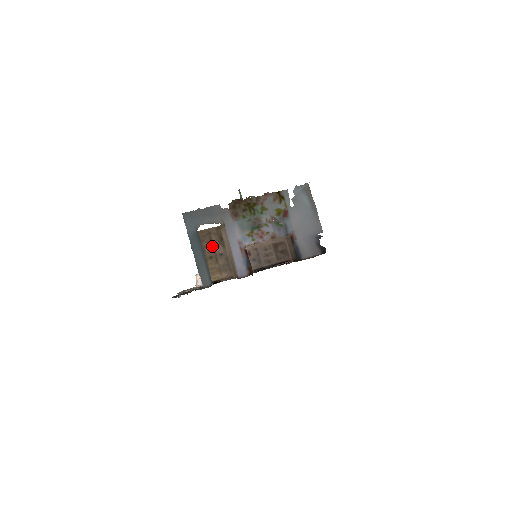
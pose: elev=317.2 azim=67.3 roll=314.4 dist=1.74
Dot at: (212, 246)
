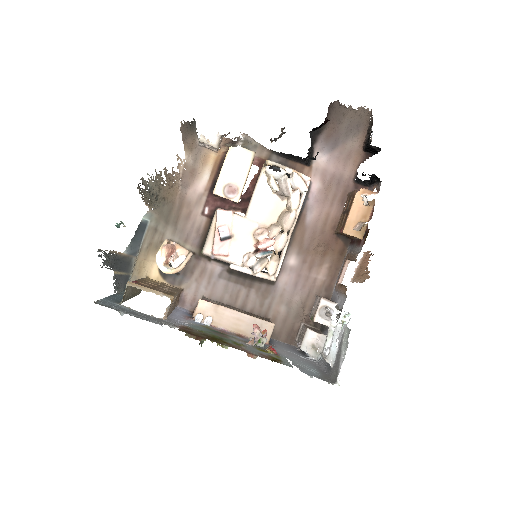
Dot at: (154, 286)
